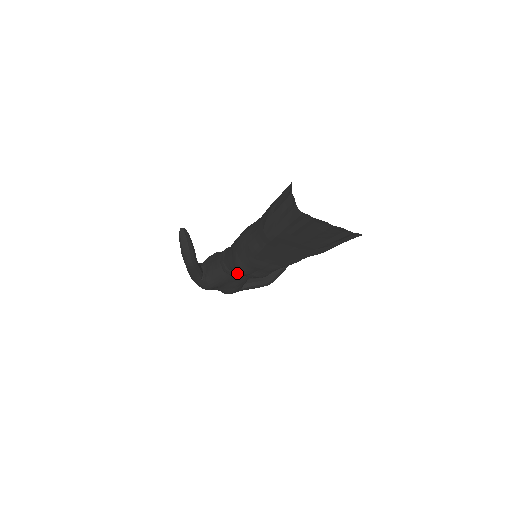
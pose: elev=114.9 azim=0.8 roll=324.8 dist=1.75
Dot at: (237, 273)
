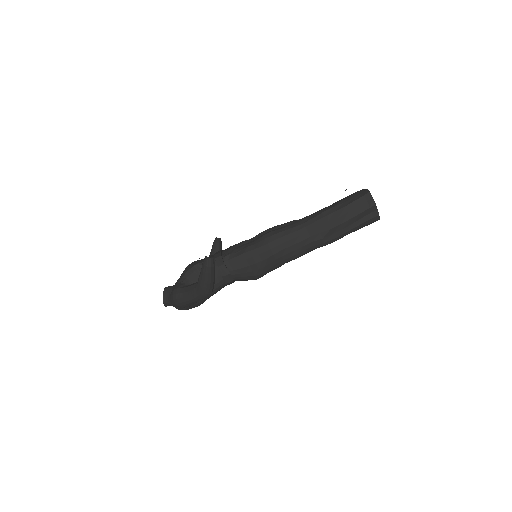
Dot at: (243, 280)
